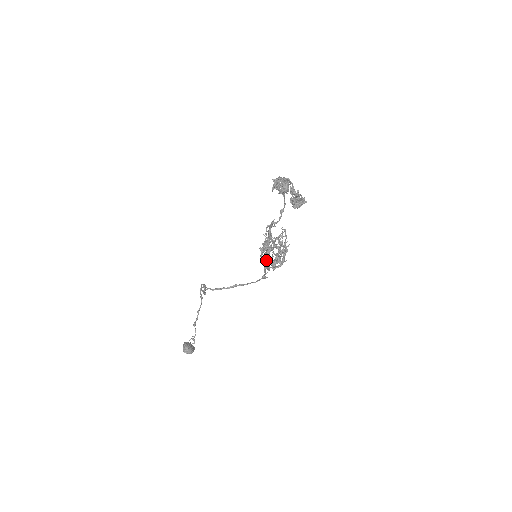
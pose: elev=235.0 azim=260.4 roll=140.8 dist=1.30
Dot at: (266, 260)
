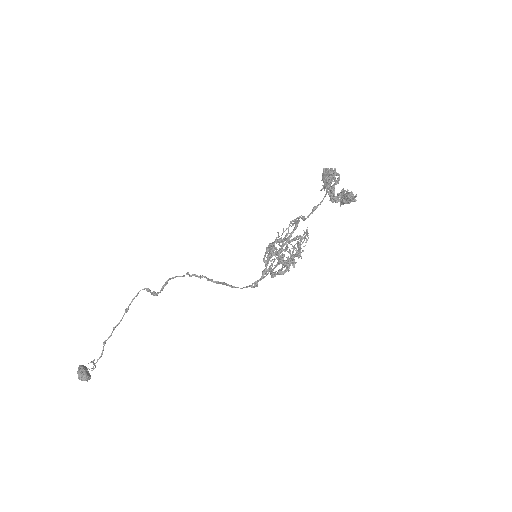
Dot at: (279, 257)
